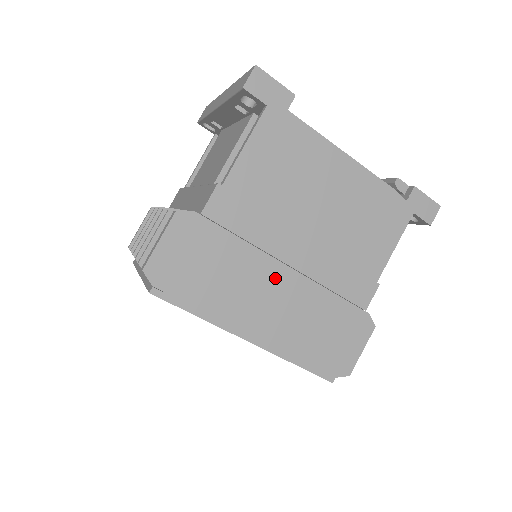
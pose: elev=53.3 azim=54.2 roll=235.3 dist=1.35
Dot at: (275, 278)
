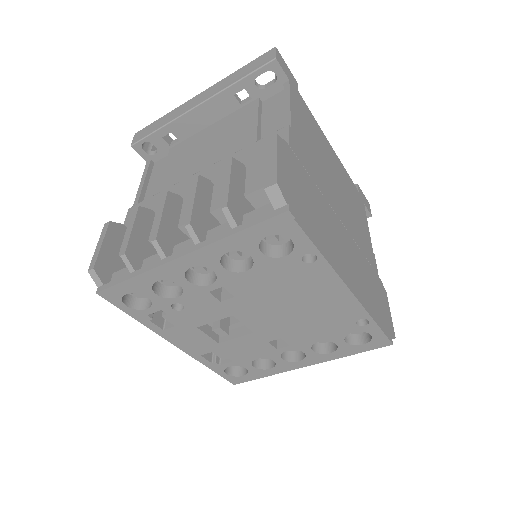
Dot at: (339, 229)
